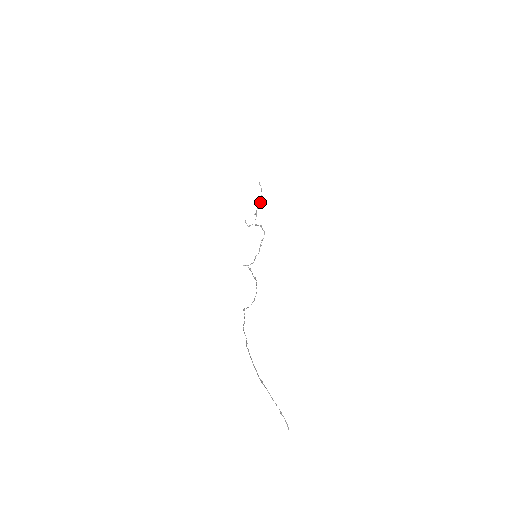
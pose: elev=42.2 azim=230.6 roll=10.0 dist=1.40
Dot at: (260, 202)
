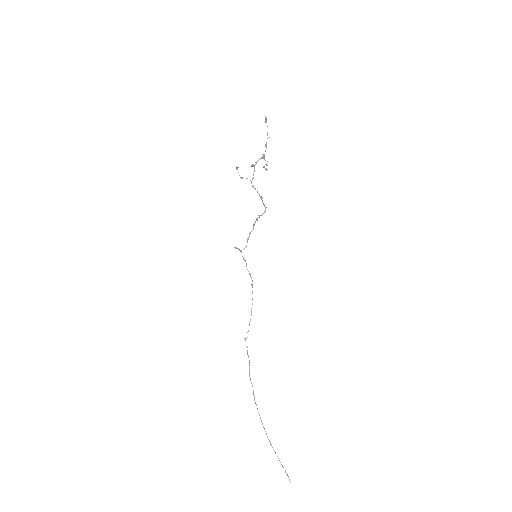
Dot at: occluded
